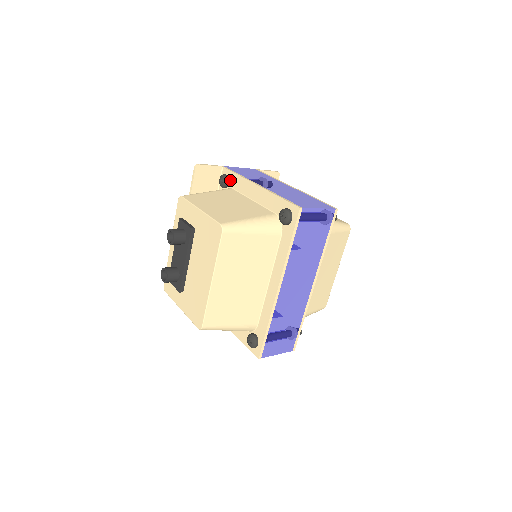
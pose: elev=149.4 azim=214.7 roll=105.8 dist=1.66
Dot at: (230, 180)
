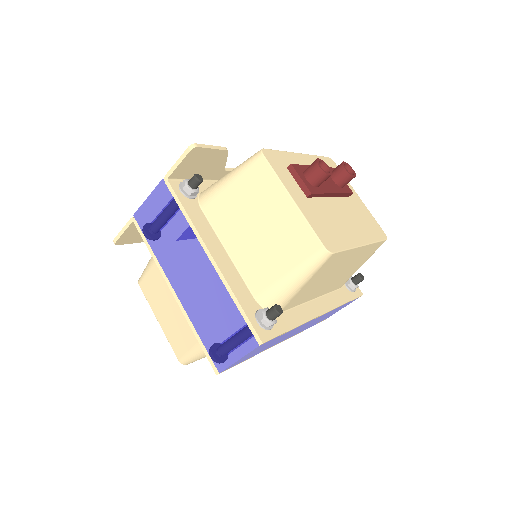
Dot at: occluded
